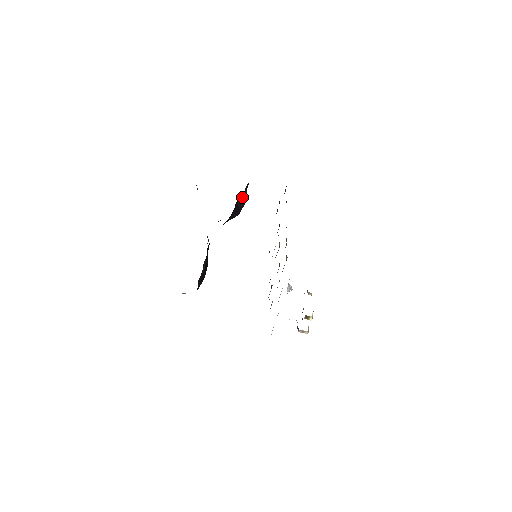
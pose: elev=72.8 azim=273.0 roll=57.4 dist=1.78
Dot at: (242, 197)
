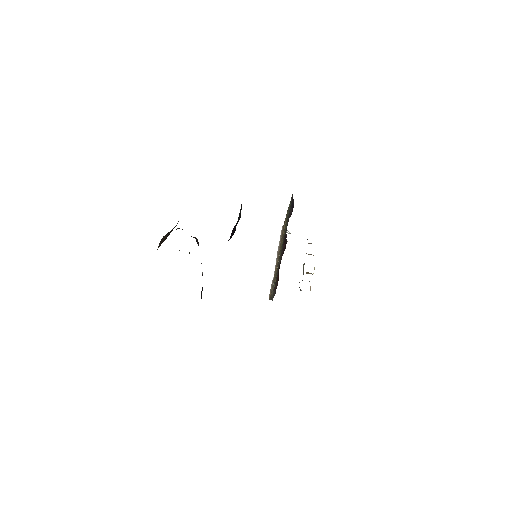
Dot at: occluded
